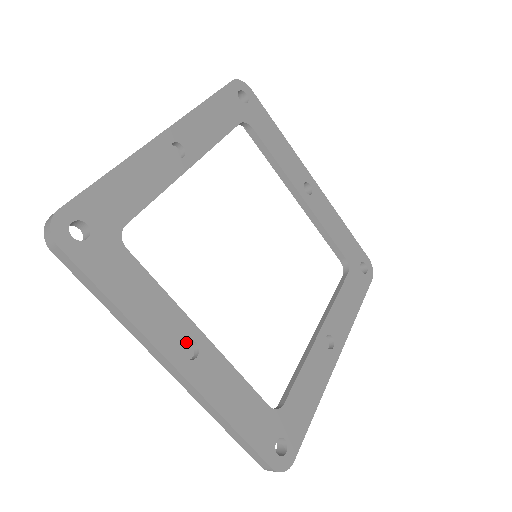
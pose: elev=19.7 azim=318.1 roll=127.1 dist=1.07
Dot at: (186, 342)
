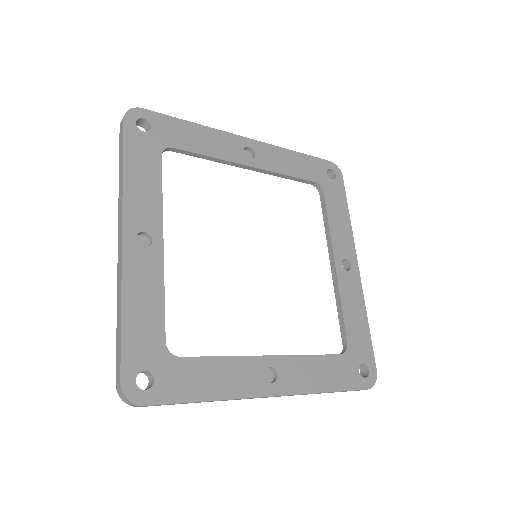
Dot at: (147, 238)
